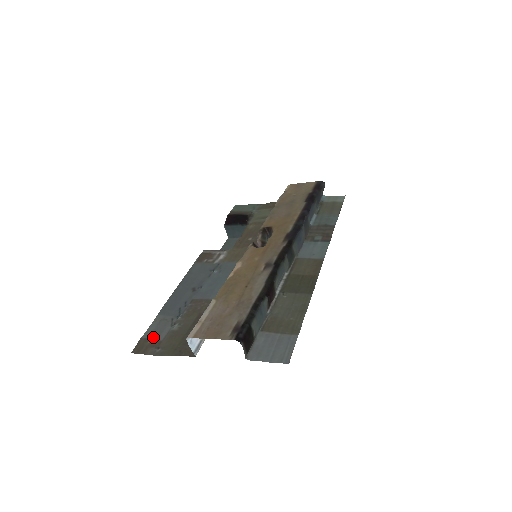
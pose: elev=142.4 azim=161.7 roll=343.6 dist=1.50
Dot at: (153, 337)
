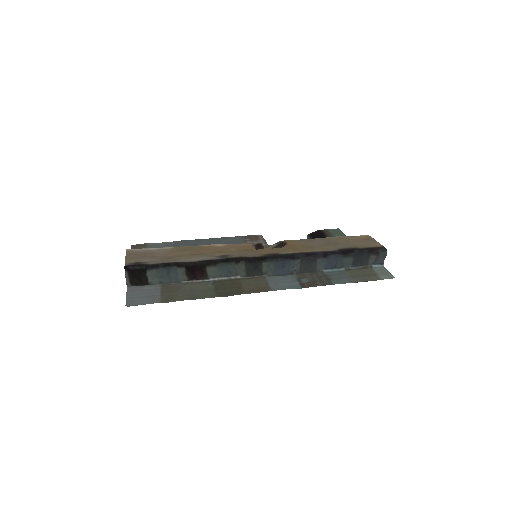
Dot at: (148, 247)
